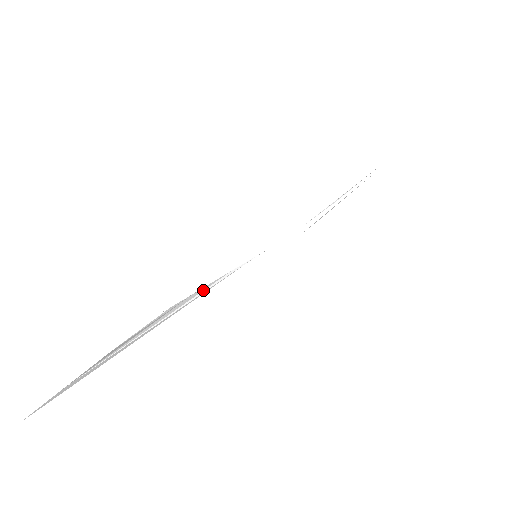
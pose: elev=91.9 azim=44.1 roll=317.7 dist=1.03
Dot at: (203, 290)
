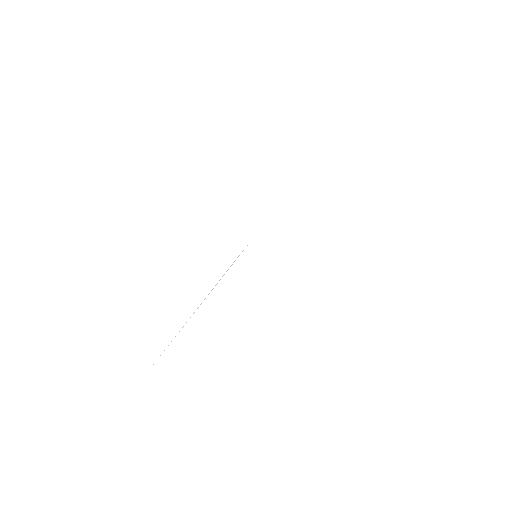
Dot at: (217, 283)
